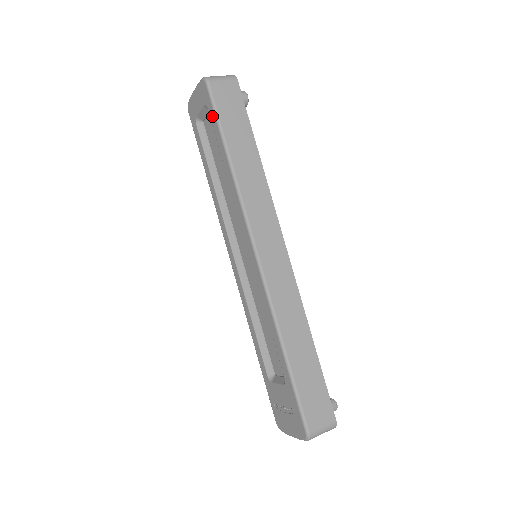
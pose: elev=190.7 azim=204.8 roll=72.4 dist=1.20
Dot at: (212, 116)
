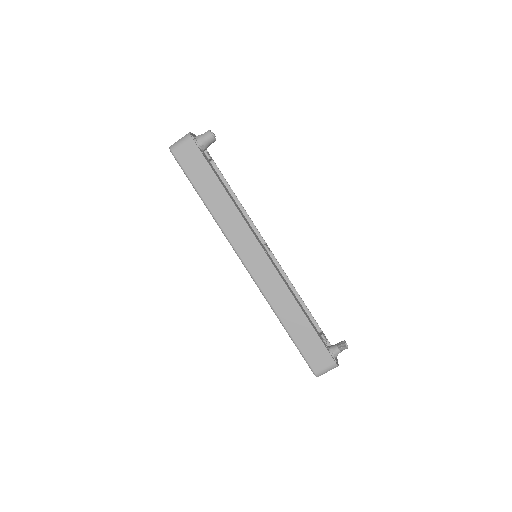
Dot at: (185, 174)
